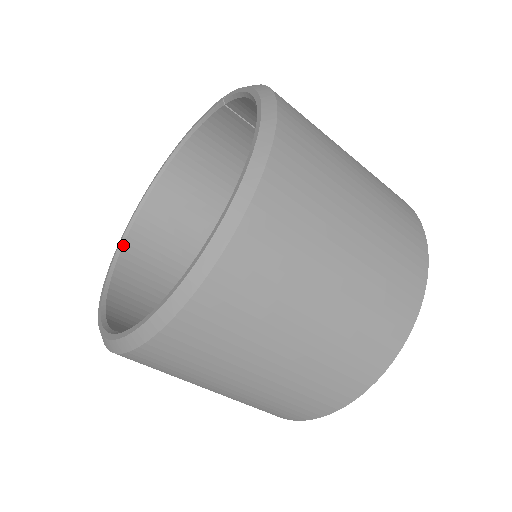
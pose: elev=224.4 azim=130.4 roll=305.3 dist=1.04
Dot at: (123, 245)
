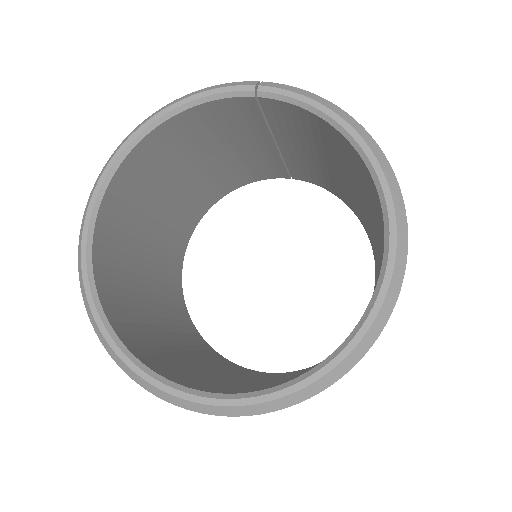
Dot at: (92, 255)
